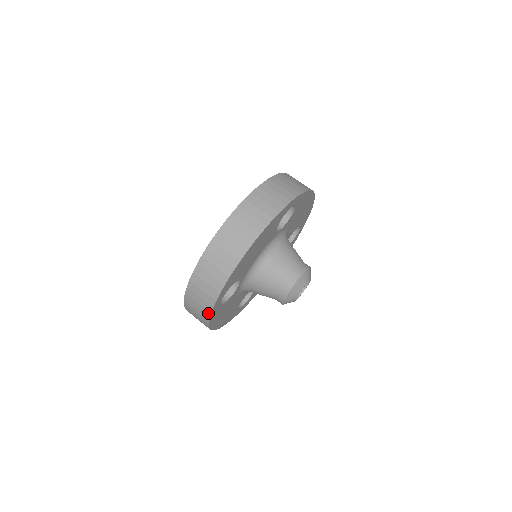
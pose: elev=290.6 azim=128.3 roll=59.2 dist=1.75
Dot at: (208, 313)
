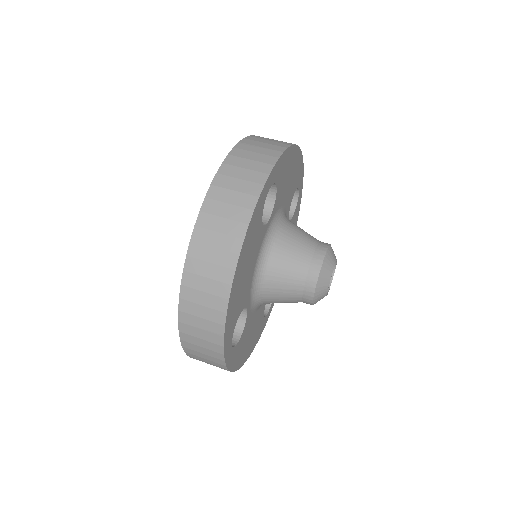
Dot at: (223, 366)
